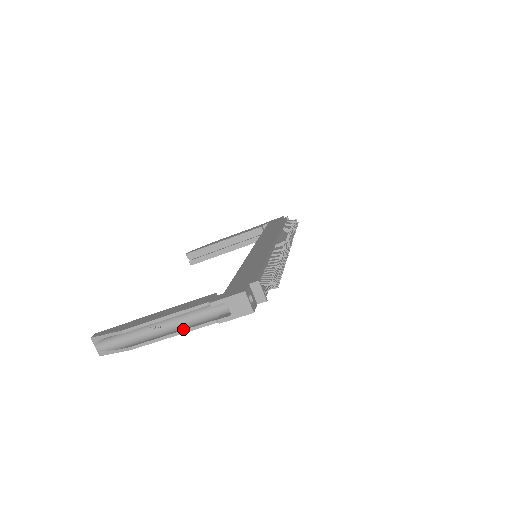
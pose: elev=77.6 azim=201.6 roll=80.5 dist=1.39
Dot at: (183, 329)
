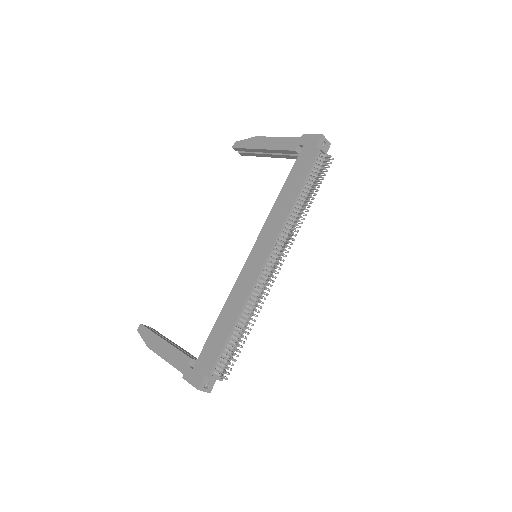
Dot at: occluded
